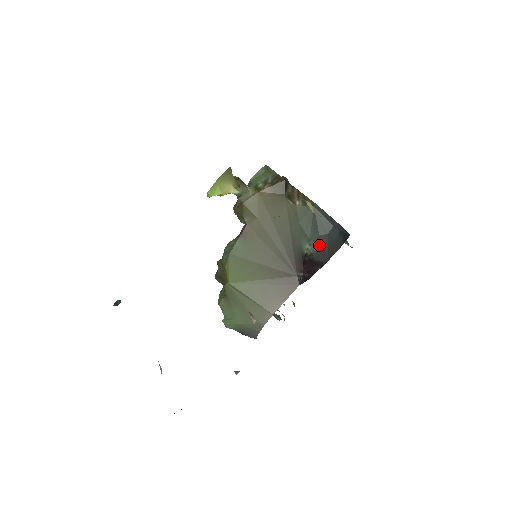
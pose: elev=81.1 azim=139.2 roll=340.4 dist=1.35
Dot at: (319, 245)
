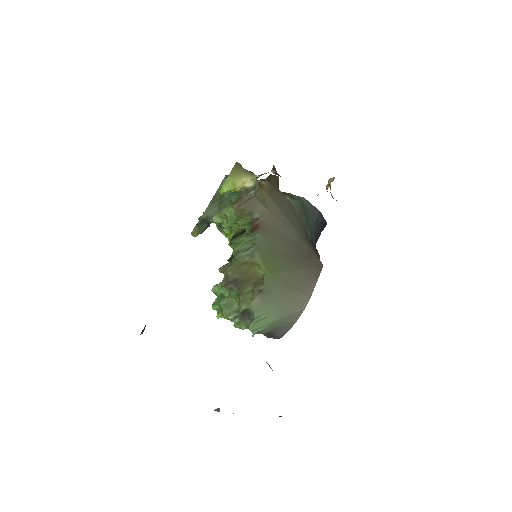
Dot at: (311, 234)
